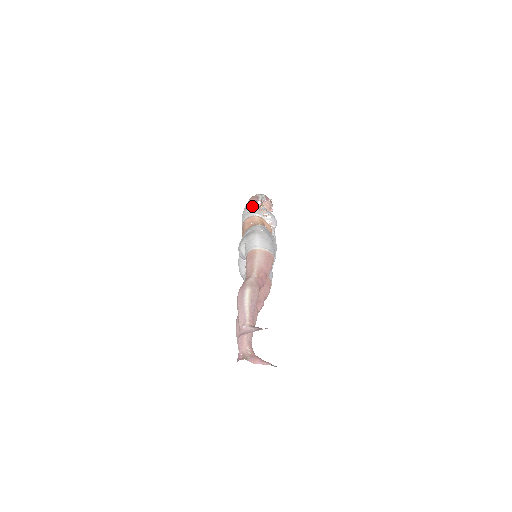
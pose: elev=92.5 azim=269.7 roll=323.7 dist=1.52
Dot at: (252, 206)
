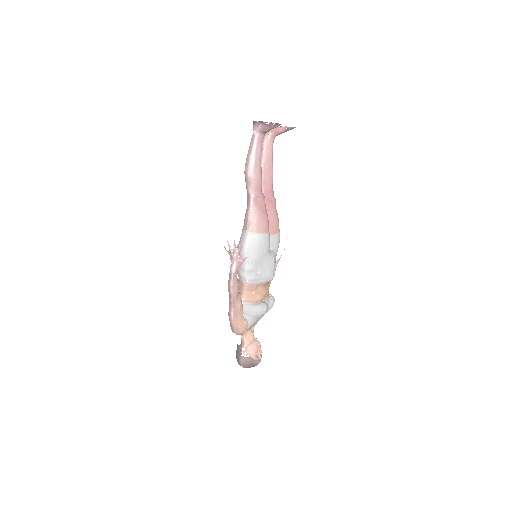
Dot at: occluded
